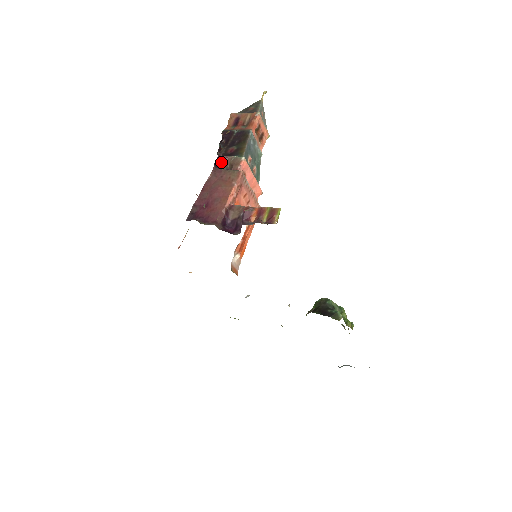
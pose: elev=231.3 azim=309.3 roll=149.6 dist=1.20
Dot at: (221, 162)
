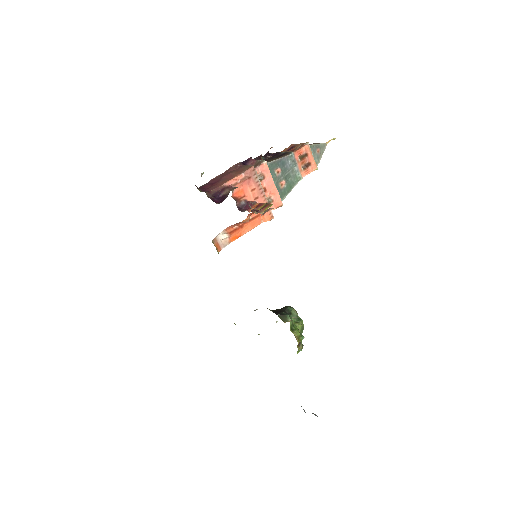
Dot at: (249, 163)
